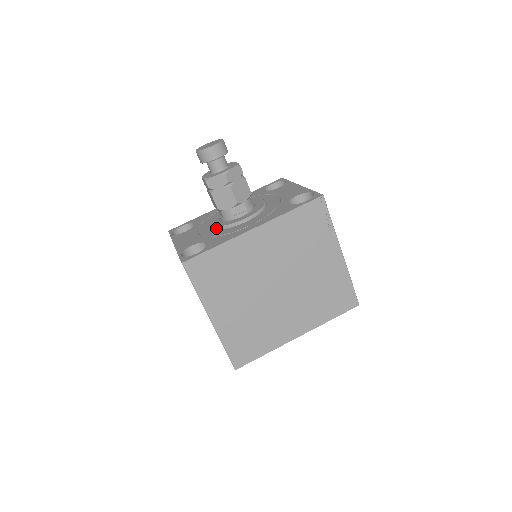
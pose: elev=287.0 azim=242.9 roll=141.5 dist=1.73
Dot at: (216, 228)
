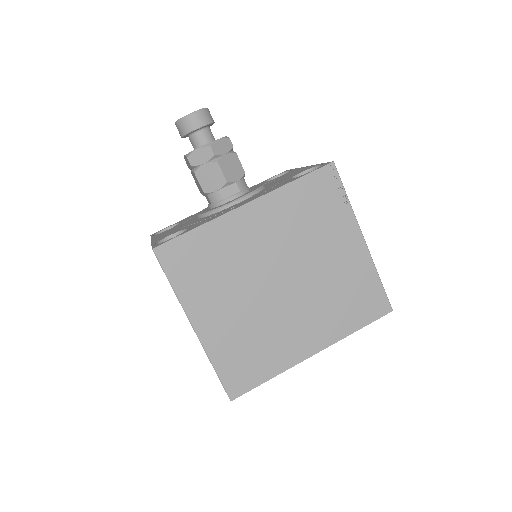
Dot at: (202, 216)
